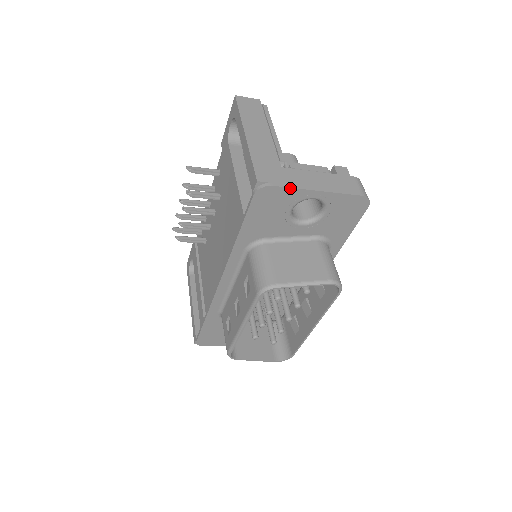
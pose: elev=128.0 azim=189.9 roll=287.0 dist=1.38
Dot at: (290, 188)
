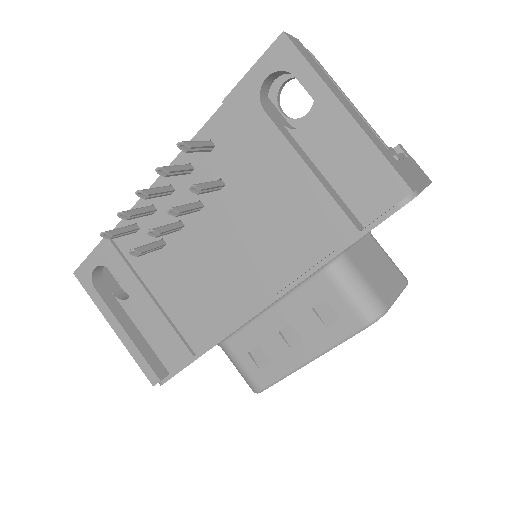
Dot at: occluded
